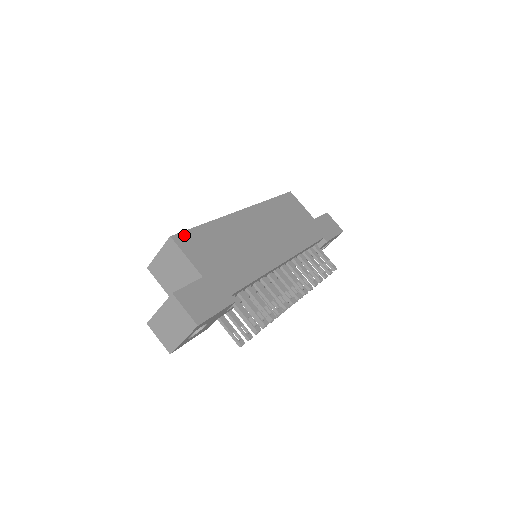
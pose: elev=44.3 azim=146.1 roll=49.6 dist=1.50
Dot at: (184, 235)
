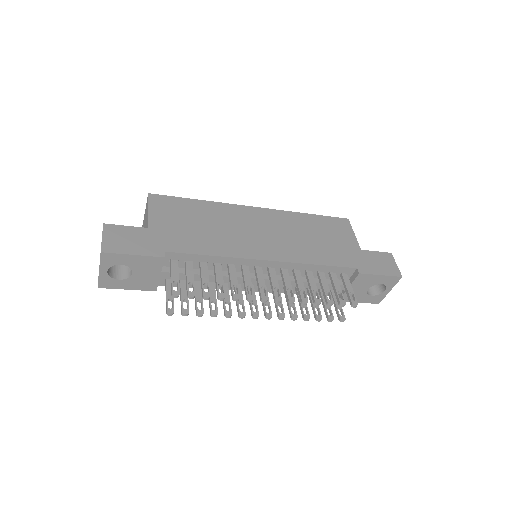
Dot at: (164, 198)
